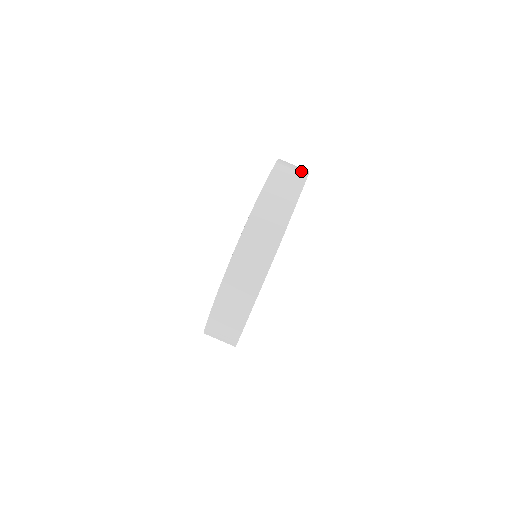
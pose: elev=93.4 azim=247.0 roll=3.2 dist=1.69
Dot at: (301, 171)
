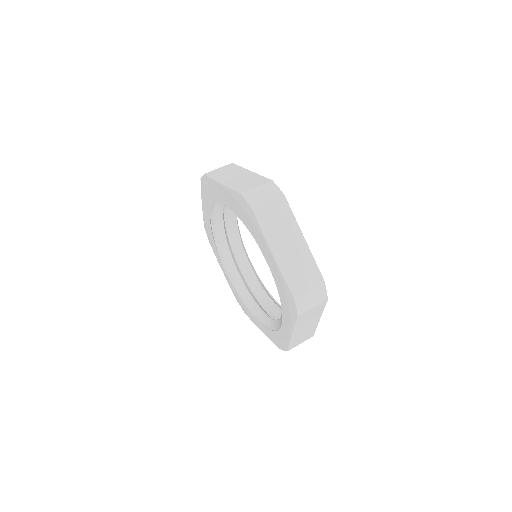
Dot at: occluded
